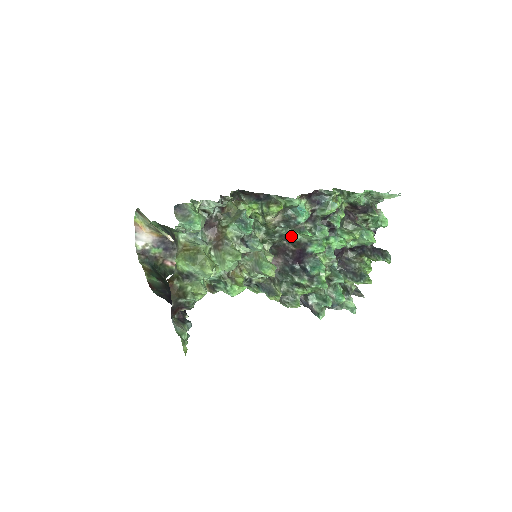
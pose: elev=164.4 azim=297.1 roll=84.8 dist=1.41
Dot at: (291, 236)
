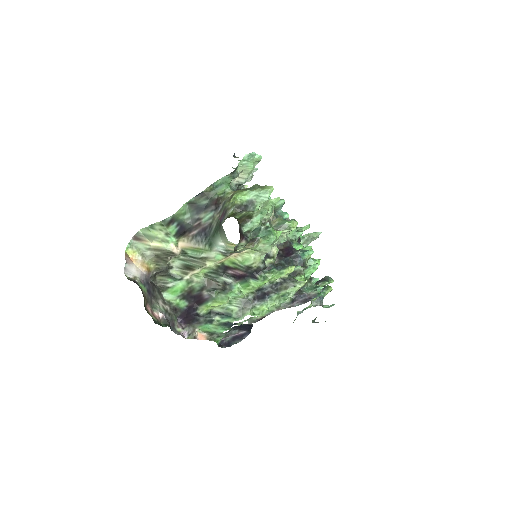
Dot at: occluded
